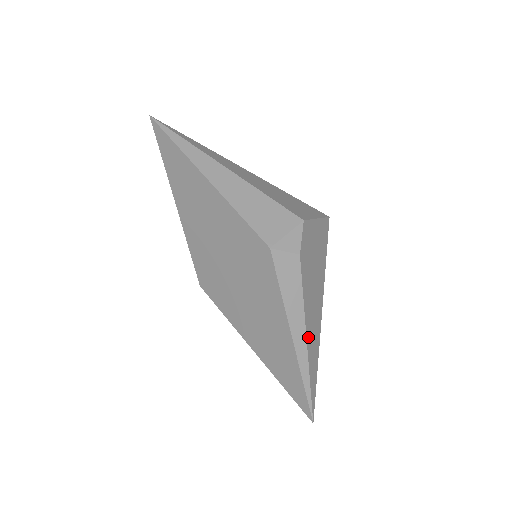
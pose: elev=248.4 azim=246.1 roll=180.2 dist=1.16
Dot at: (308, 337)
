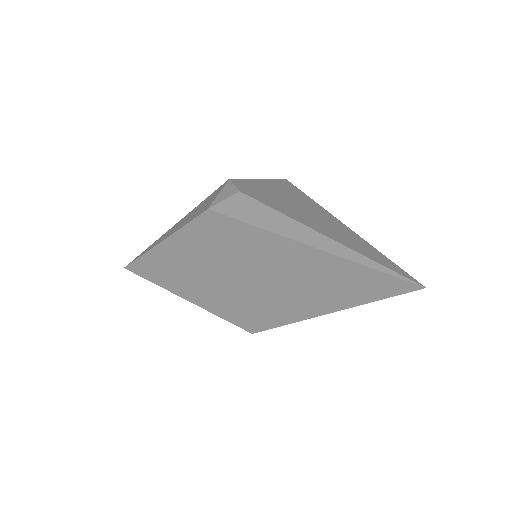
Dot at: (319, 230)
